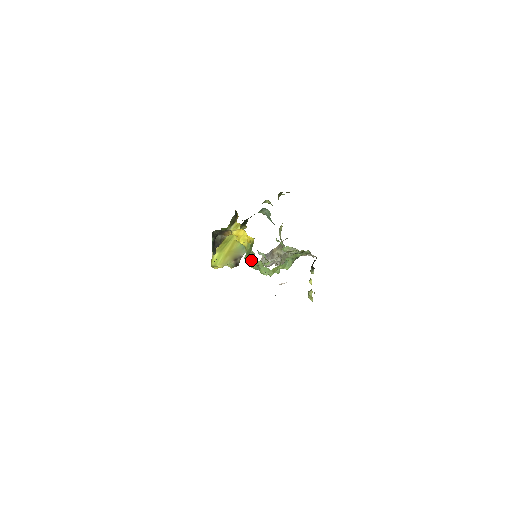
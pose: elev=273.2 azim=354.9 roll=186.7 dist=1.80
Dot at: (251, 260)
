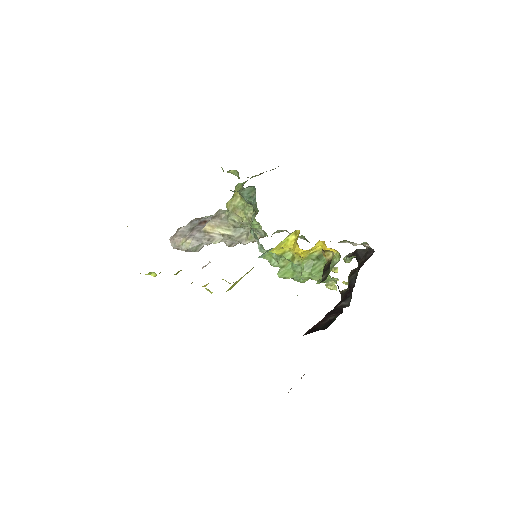
Dot at: (320, 275)
